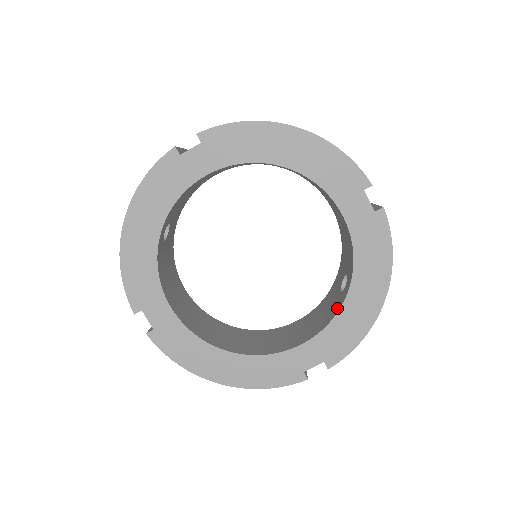
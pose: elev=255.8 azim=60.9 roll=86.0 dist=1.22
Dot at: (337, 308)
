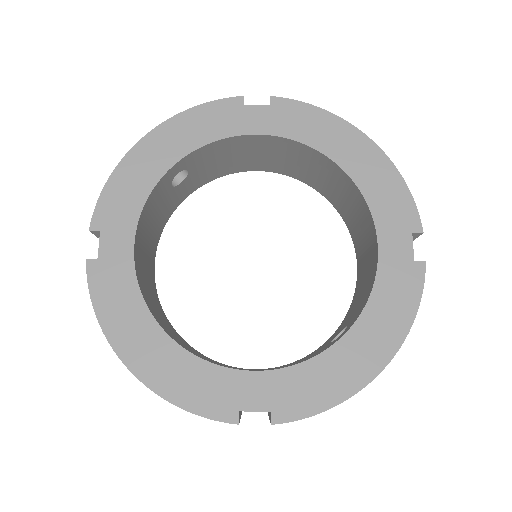
Dot at: occluded
